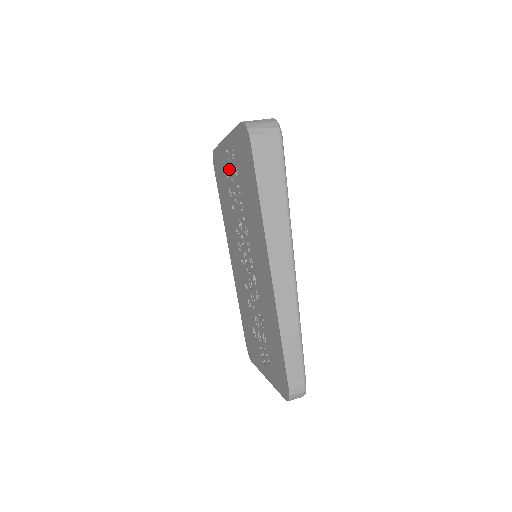
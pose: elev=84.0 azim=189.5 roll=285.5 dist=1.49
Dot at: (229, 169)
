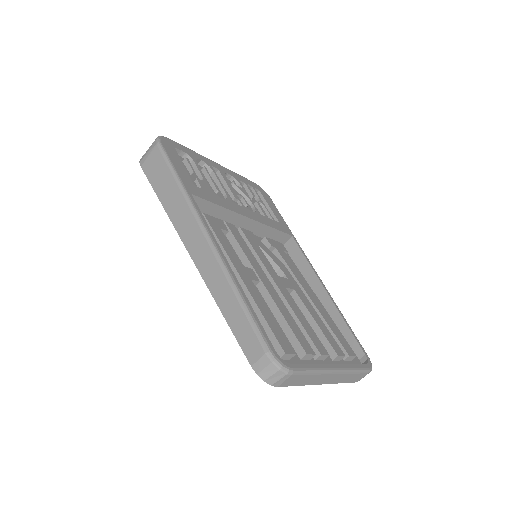
Dot at: occluded
